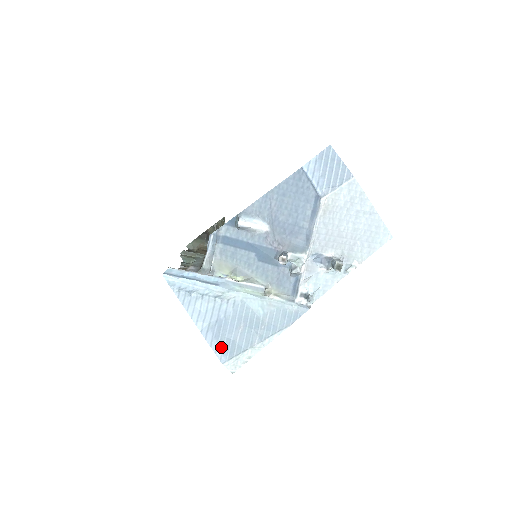
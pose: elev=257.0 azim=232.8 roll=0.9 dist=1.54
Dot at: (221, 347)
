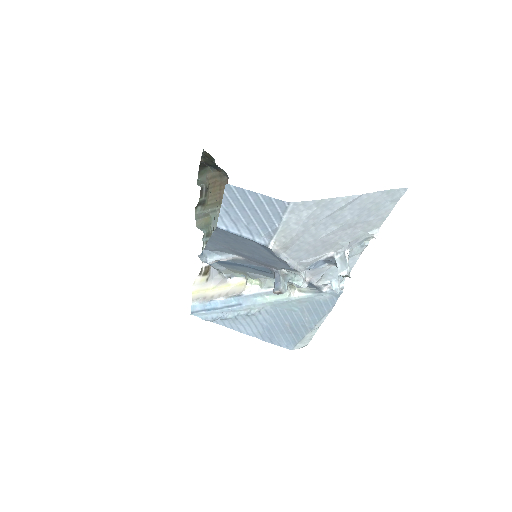
Dot at: (282, 342)
